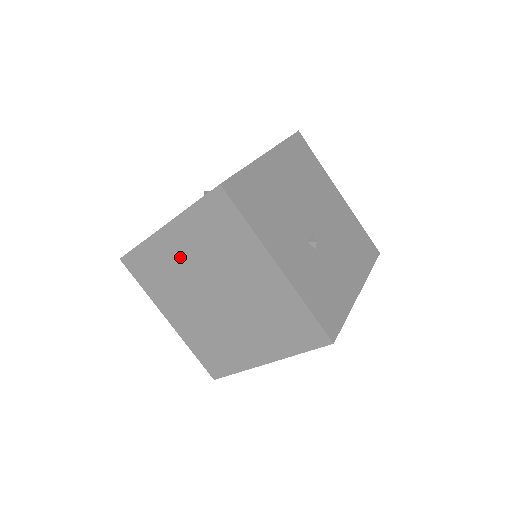
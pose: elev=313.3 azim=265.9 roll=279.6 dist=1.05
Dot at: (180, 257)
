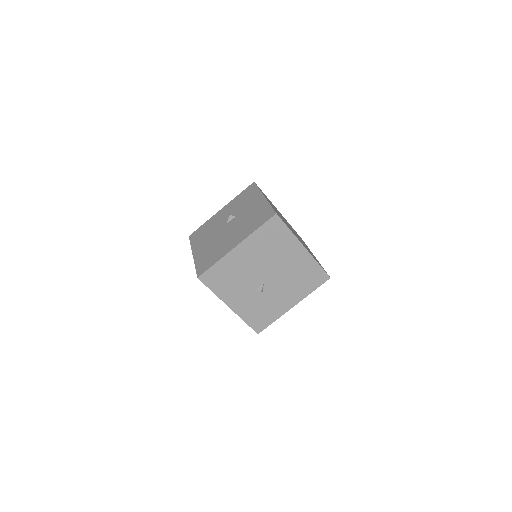
Dot at: occluded
